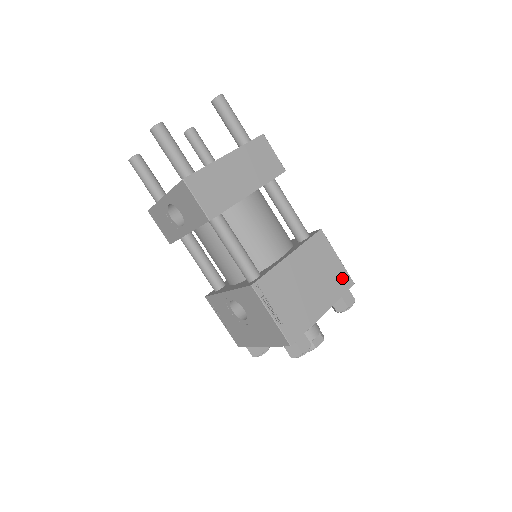
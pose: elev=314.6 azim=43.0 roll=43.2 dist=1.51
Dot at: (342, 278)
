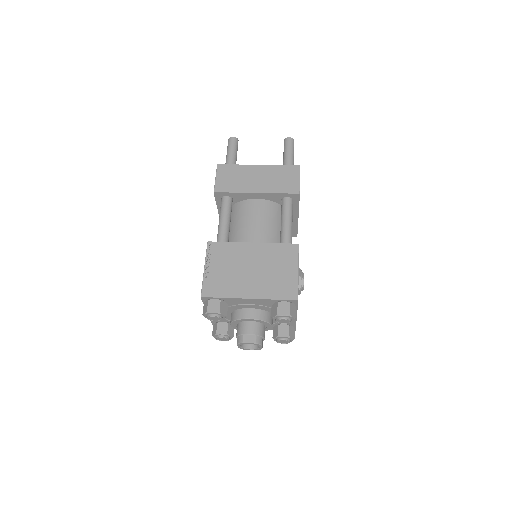
Dot at: (288, 288)
